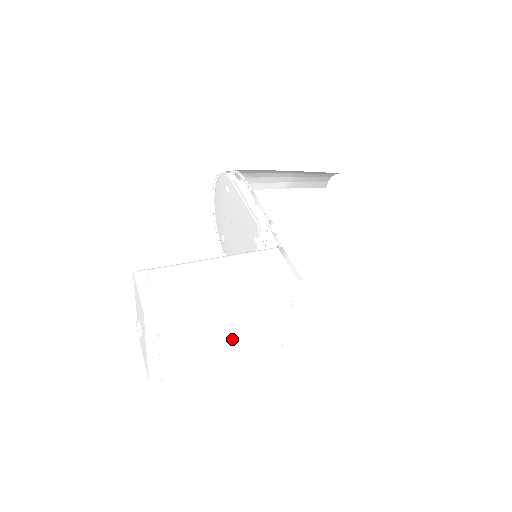
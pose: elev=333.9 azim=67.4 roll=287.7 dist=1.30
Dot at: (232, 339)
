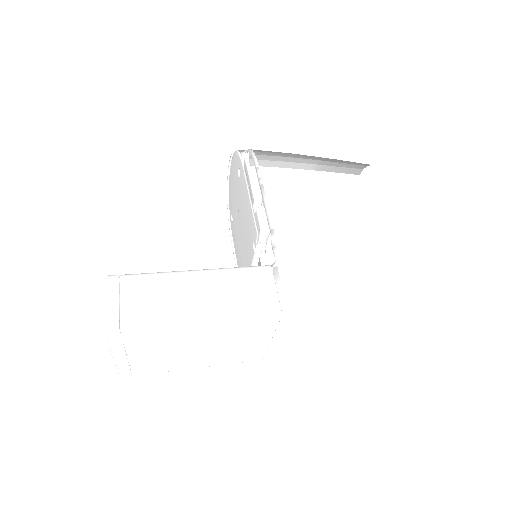
Dot at: (207, 352)
